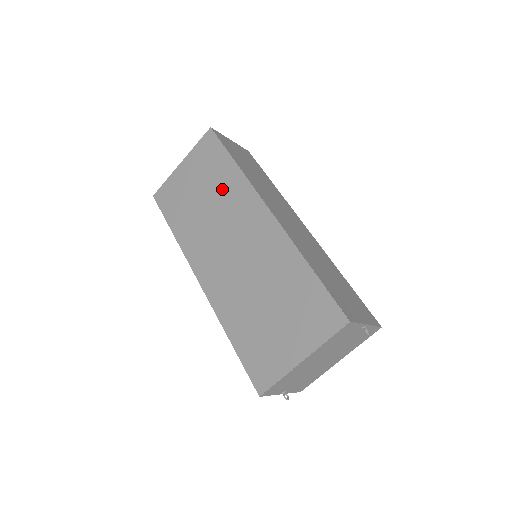
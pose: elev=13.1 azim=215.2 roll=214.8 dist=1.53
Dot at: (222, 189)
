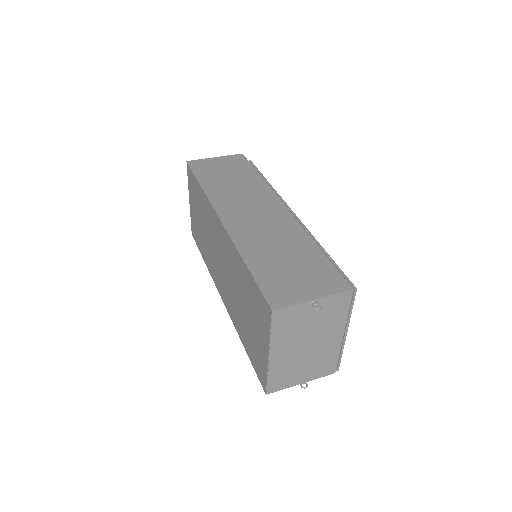
Dot at: (204, 213)
